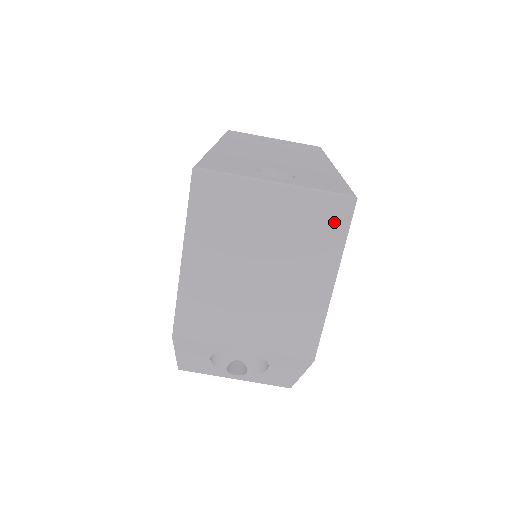
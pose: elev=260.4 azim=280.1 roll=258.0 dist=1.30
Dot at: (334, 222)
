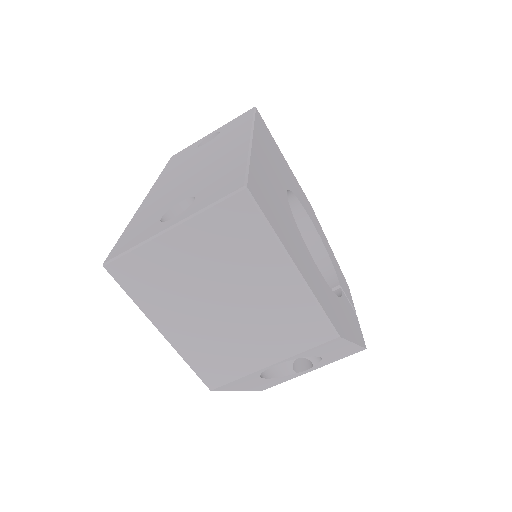
Dot at: (246, 221)
